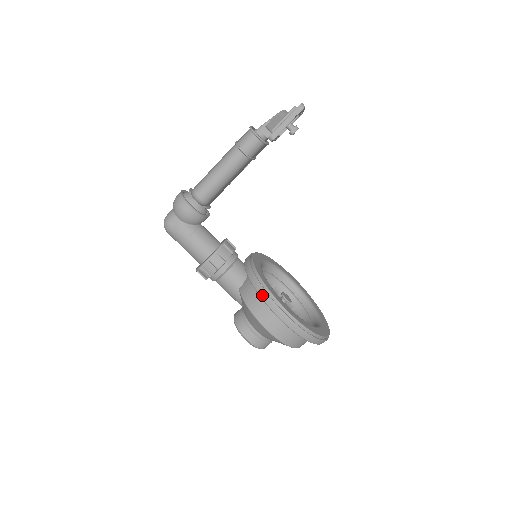
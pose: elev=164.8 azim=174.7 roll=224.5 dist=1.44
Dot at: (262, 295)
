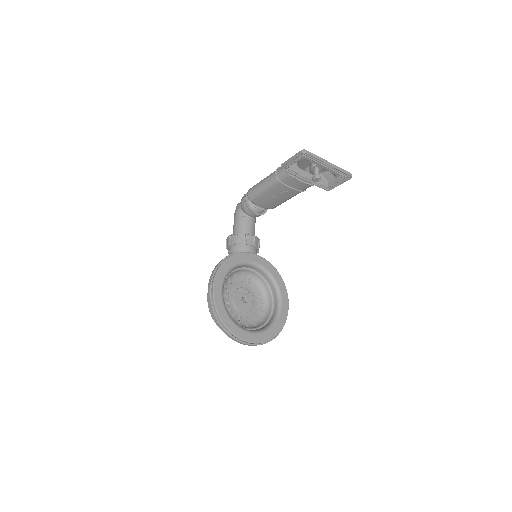
Dot at: (216, 265)
